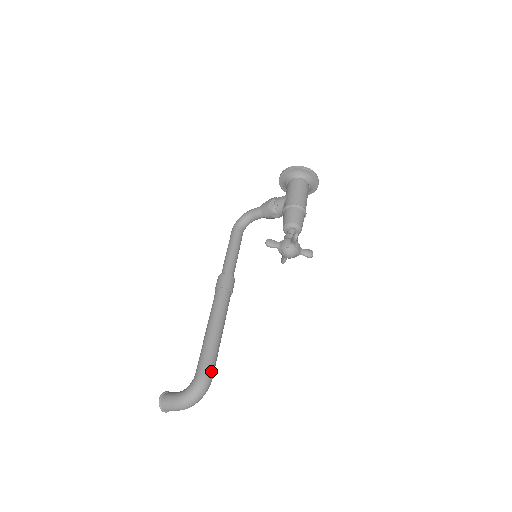
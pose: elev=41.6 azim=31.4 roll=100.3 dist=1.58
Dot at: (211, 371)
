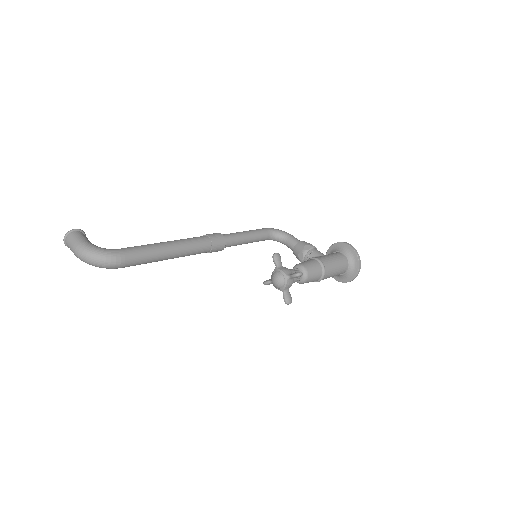
Dot at: (128, 262)
